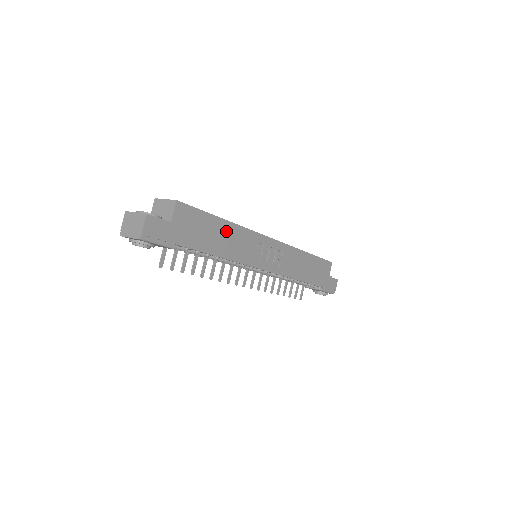
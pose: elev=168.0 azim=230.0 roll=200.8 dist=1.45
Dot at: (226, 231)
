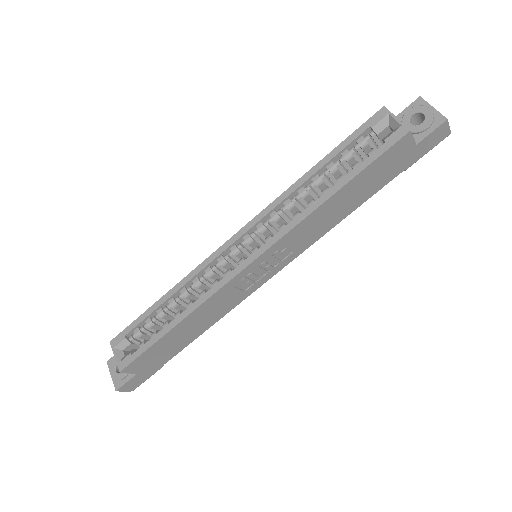
Dot at: (188, 324)
